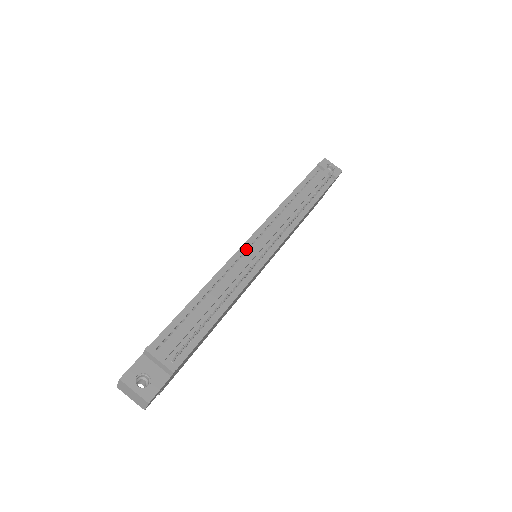
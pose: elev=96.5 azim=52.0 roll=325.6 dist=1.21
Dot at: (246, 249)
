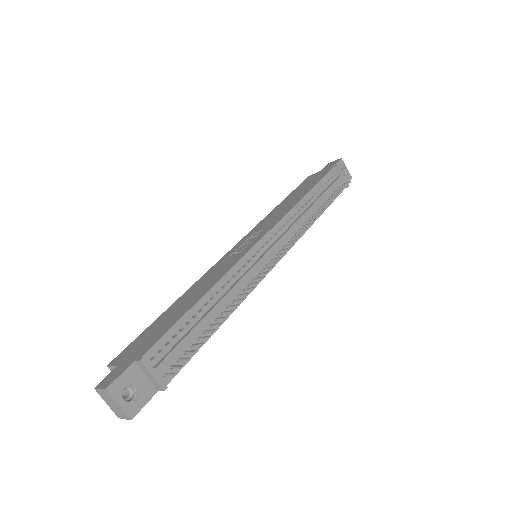
Dot at: (255, 253)
